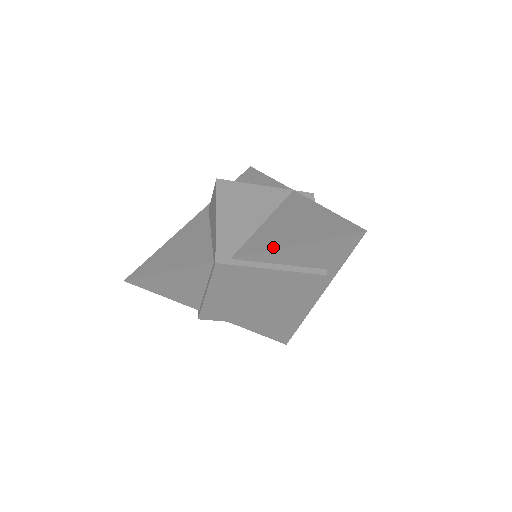
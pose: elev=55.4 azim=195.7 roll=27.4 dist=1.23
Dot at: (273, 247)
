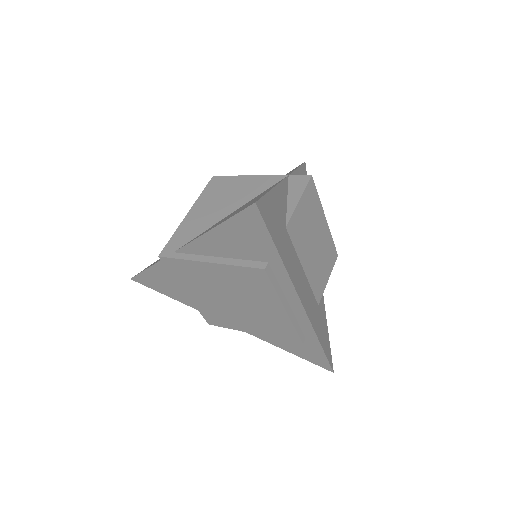
Dot at: occluded
